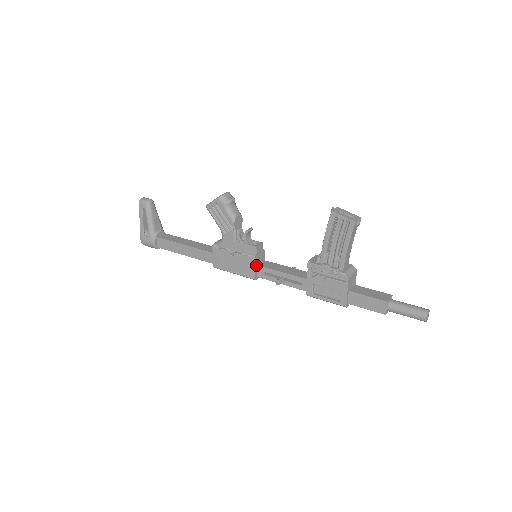
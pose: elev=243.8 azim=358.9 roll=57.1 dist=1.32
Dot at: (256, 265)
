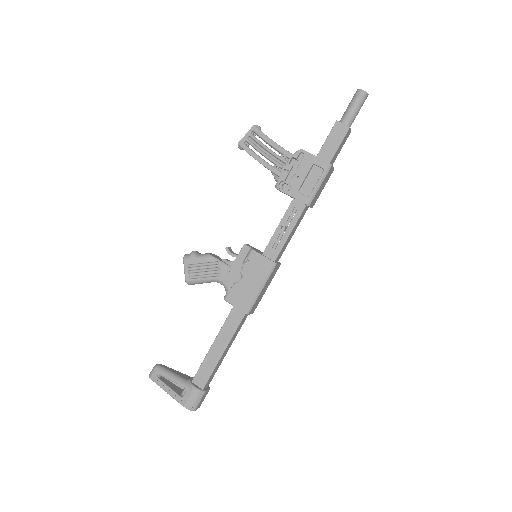
Dot at: (262, 255)
